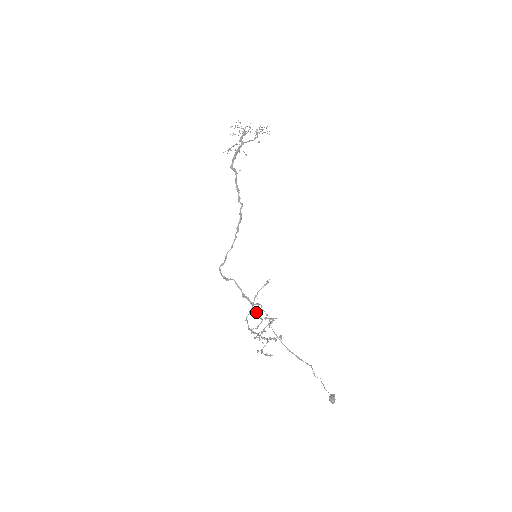
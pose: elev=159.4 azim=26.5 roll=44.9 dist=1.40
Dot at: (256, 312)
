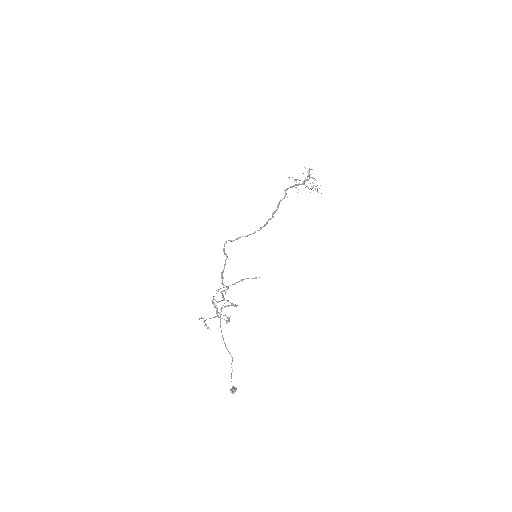
Dot at: (222, 291)
